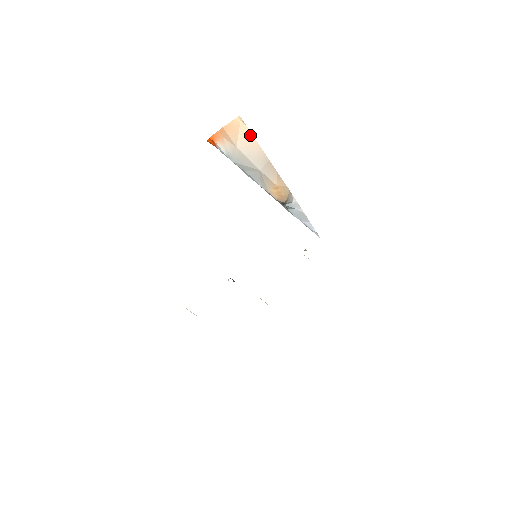
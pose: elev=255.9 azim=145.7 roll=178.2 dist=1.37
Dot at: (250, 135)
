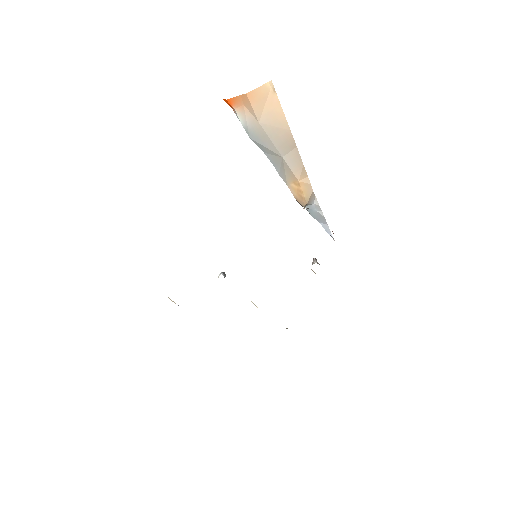
Dot at: (279, 109)
